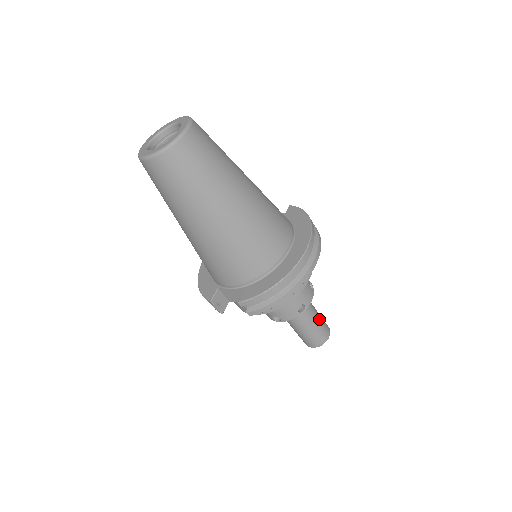
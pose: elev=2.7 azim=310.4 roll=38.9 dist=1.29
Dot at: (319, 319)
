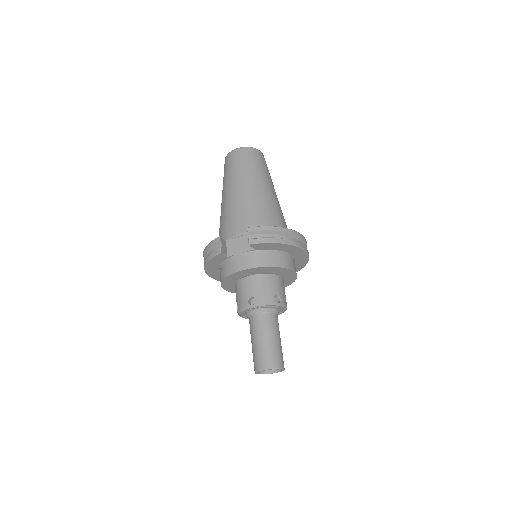
Dot at: occluded
